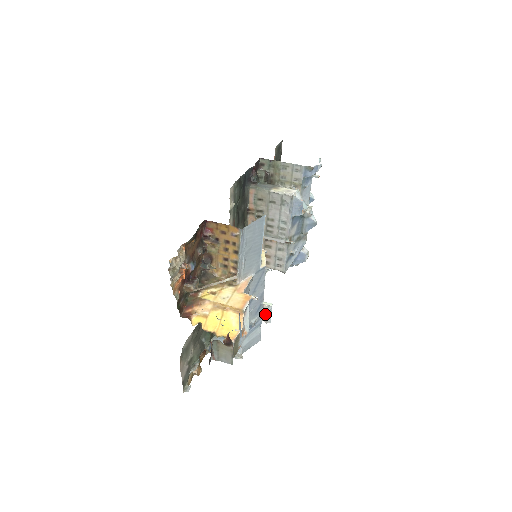
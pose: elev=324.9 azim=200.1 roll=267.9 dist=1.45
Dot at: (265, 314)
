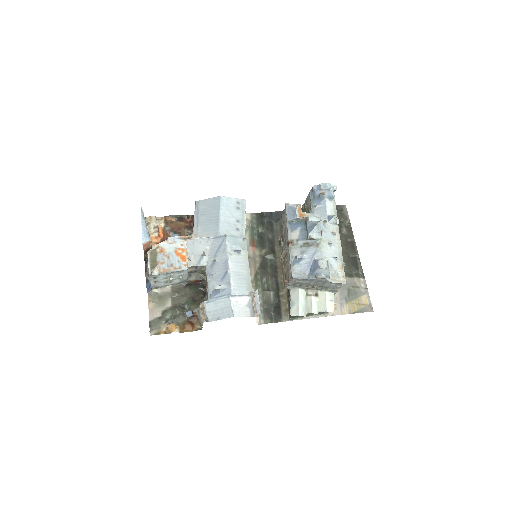
Dot at: (256, 305)
